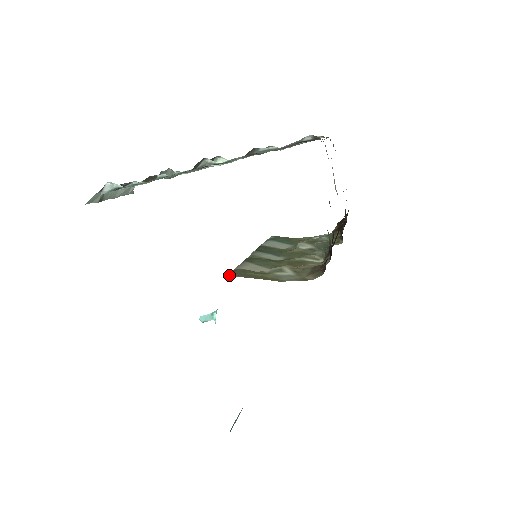
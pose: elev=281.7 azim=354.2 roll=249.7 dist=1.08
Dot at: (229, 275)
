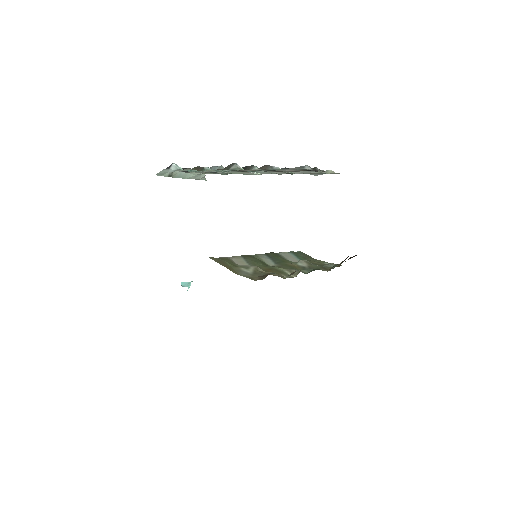
Dot at: (209, 257)
